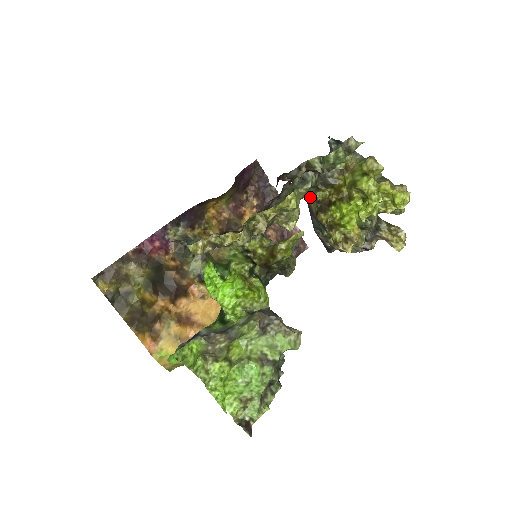
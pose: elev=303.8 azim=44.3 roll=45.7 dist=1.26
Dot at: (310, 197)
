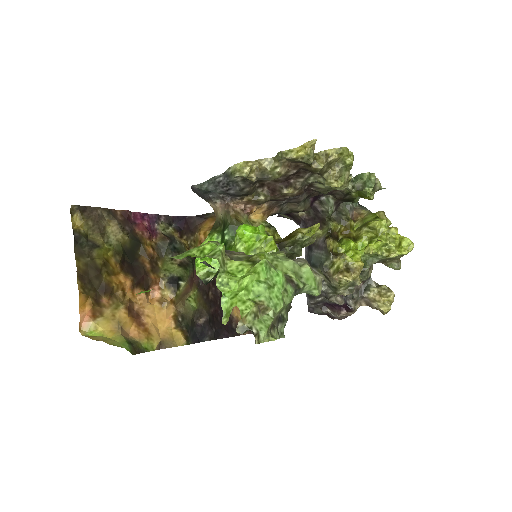
Dot at: occluded
